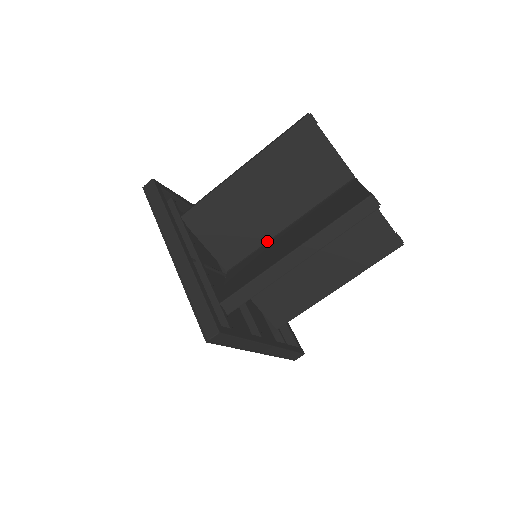
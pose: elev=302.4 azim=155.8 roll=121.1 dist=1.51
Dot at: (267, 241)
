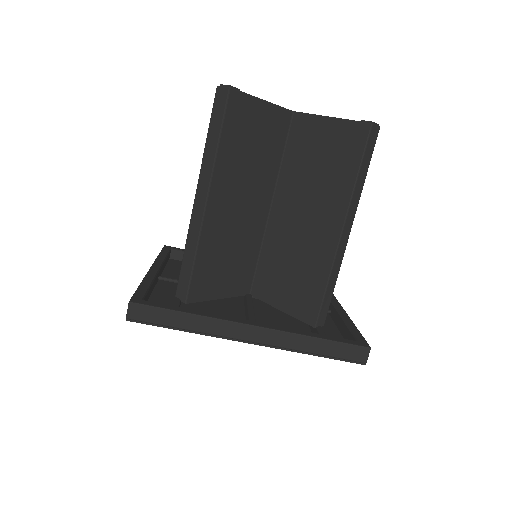
Dot at: occluded
